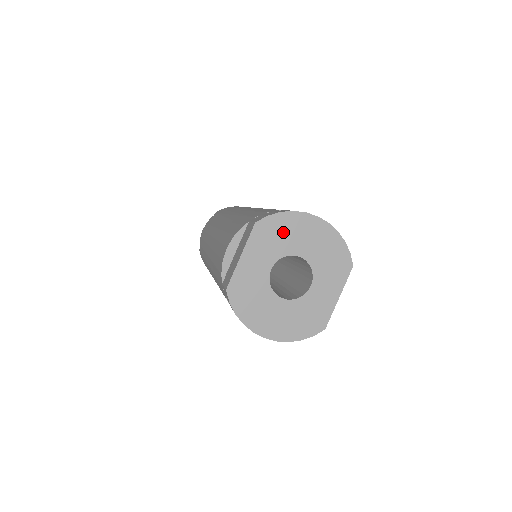
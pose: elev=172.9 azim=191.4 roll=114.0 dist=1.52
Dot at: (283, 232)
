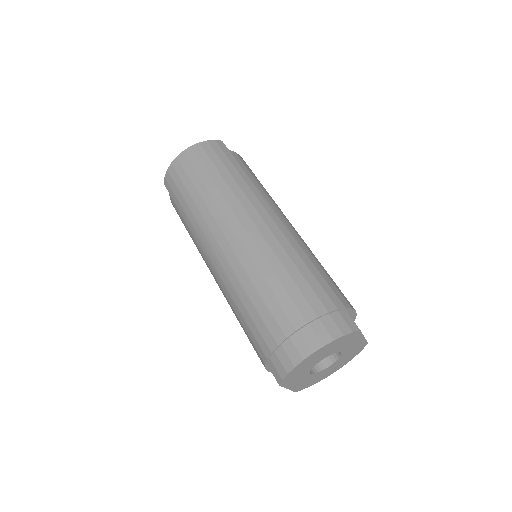
Dot at: (300, 371)
